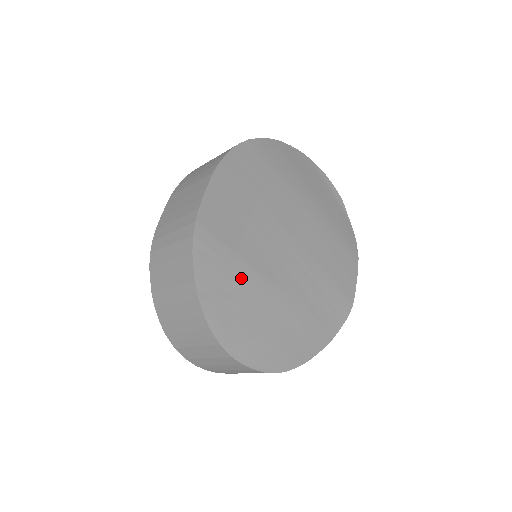
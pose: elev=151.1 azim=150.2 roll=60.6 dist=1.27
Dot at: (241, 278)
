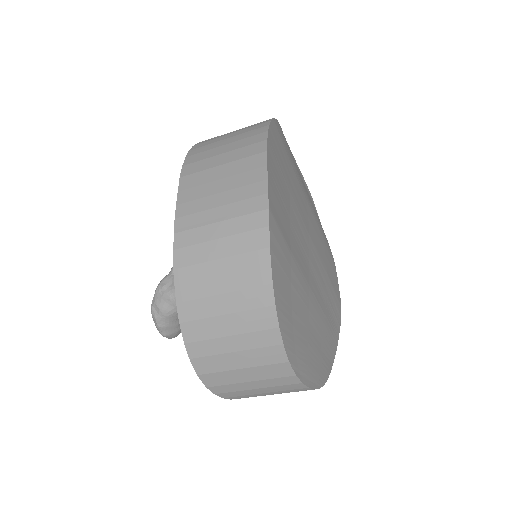
Dot at: (295, 280)
